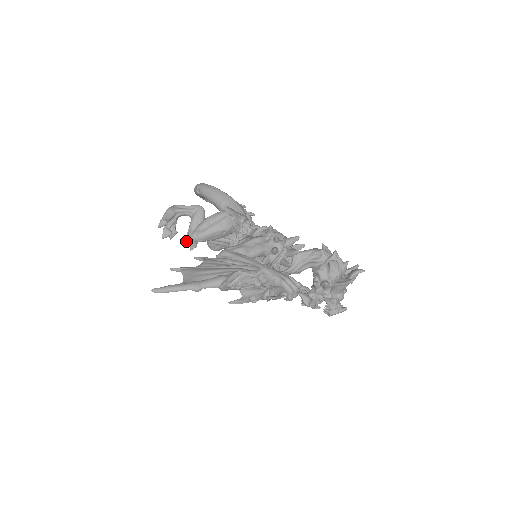
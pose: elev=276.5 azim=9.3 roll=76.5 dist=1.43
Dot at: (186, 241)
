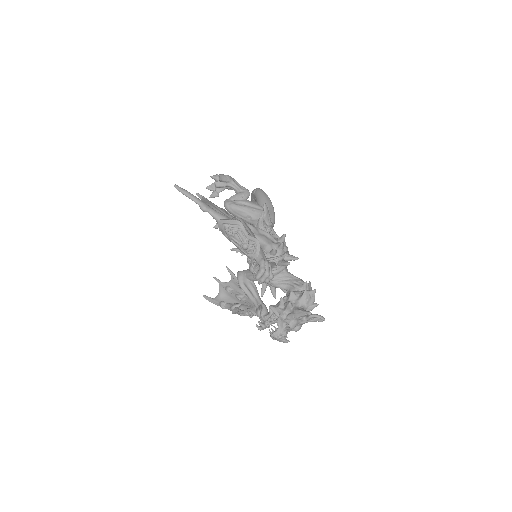
Dot at: occluded
